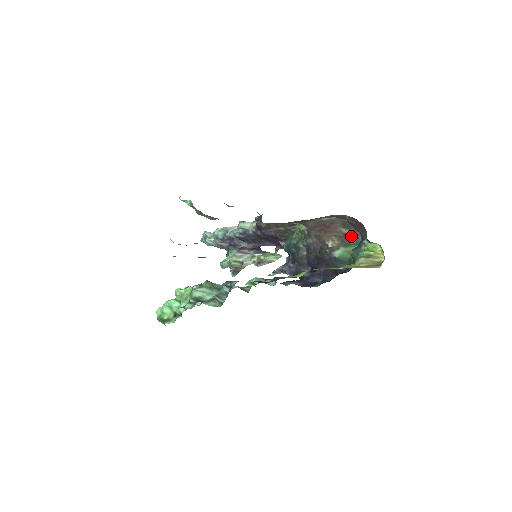
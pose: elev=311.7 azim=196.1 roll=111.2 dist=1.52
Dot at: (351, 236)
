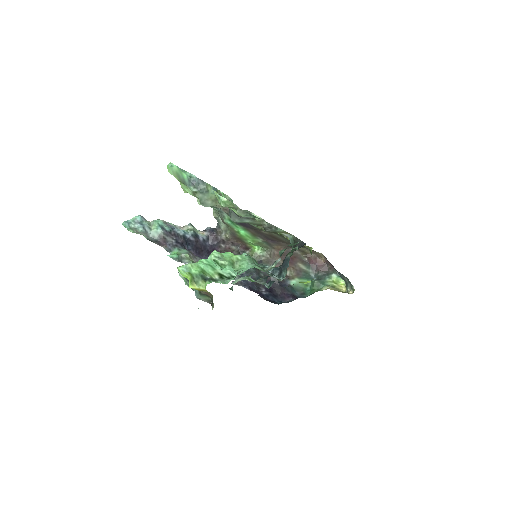
Dot at: (306, 272)
